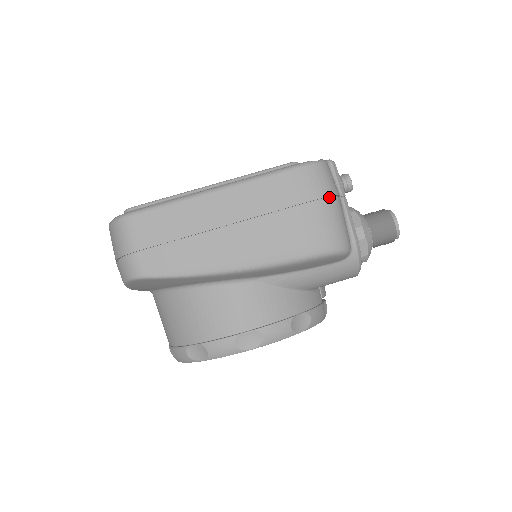
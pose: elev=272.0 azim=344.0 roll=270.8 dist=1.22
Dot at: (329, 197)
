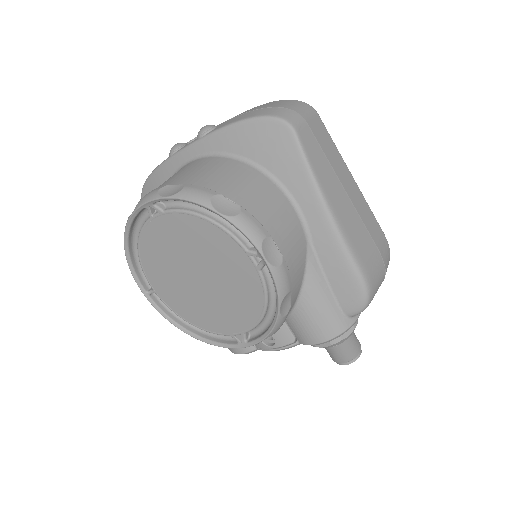
Dot at: (384, 274)
